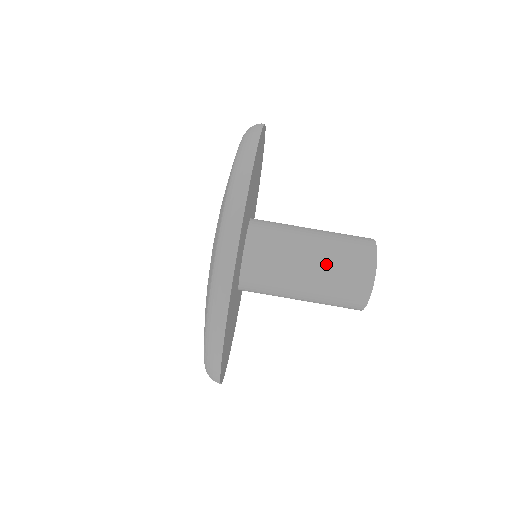
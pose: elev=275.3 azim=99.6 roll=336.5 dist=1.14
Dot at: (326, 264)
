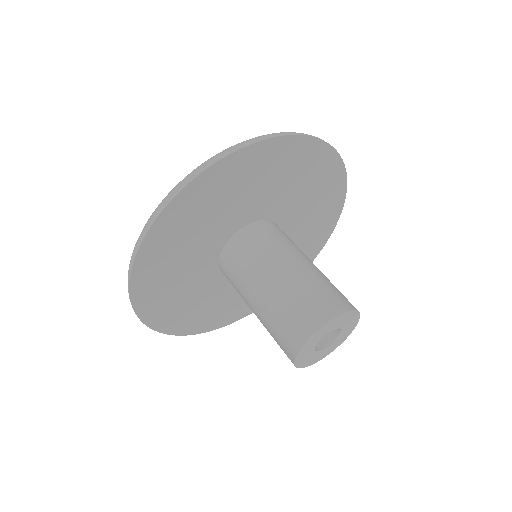
Dot at: (281, 293)
